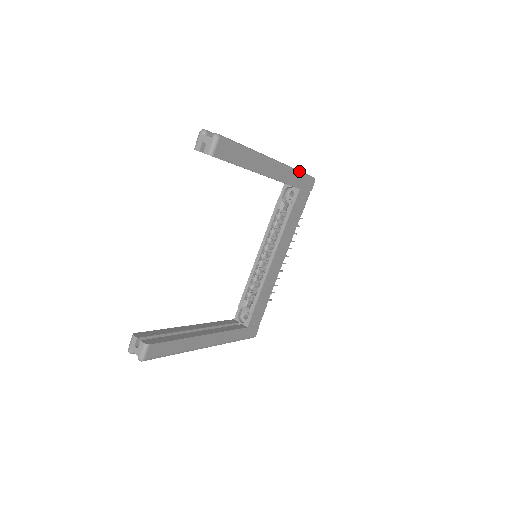
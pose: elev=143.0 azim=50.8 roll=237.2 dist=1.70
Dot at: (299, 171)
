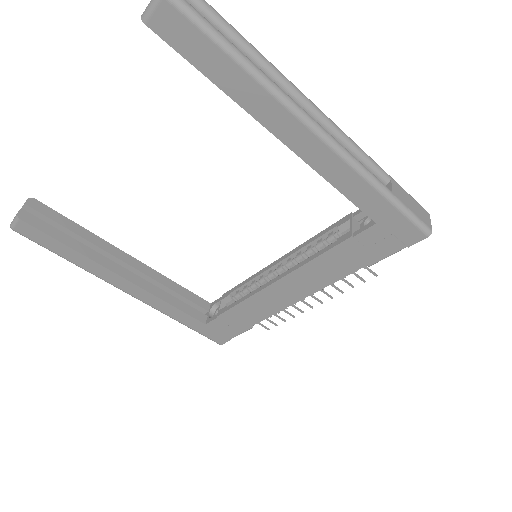
Dot at: (388, 192)
